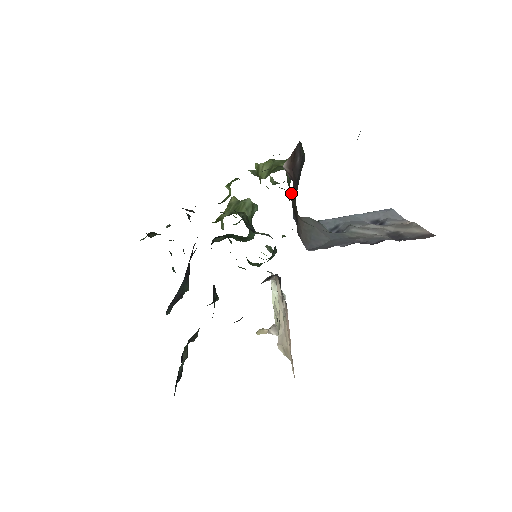
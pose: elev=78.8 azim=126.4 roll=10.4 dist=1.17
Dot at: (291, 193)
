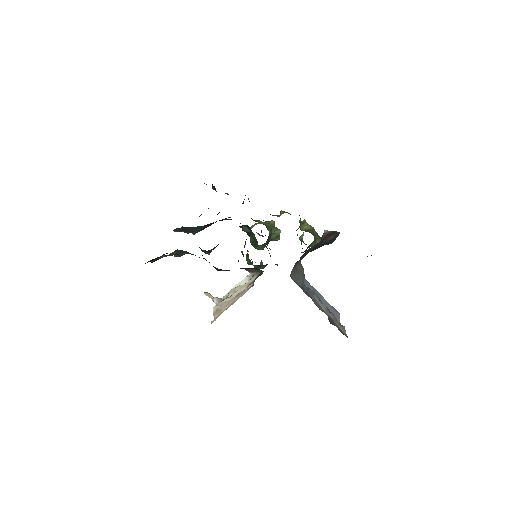
Dot at: (305, 251)
